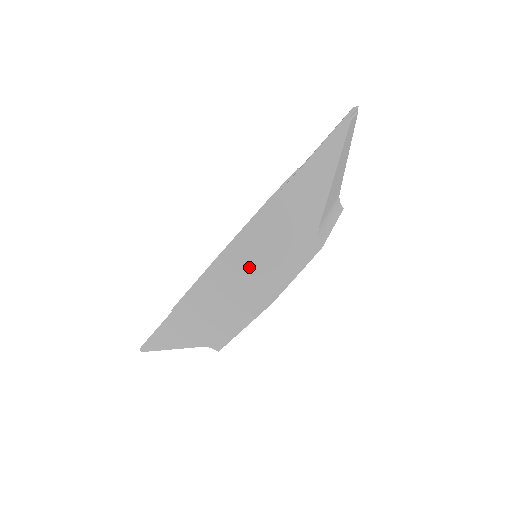
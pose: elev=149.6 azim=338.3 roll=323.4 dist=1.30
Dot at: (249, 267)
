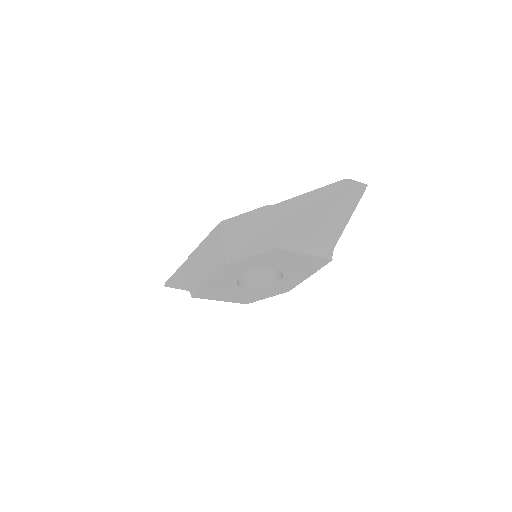
Dot at: (230, 237)
